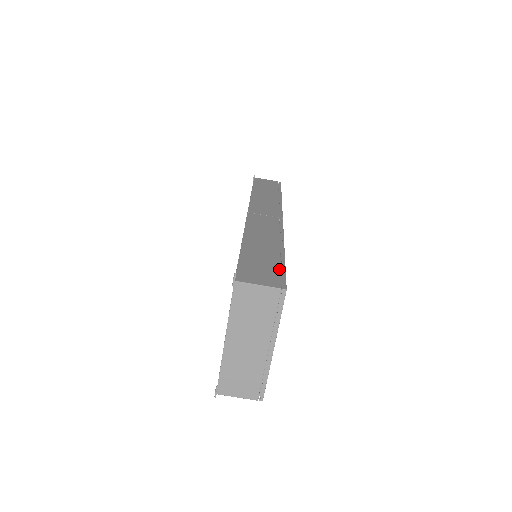
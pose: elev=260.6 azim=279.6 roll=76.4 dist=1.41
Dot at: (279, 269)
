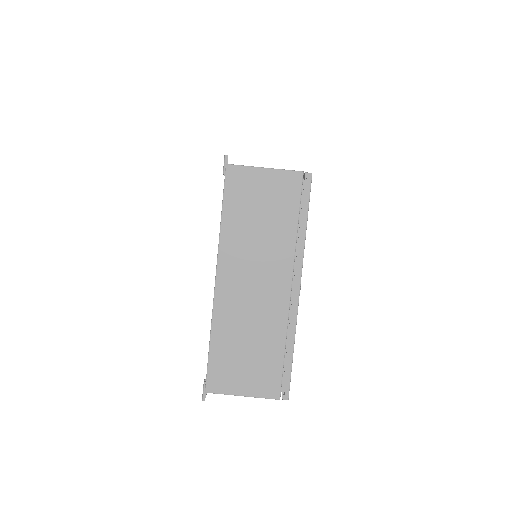
Dot at: occluded
